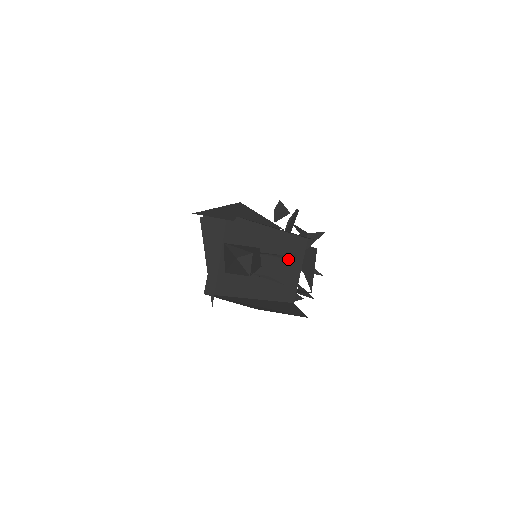
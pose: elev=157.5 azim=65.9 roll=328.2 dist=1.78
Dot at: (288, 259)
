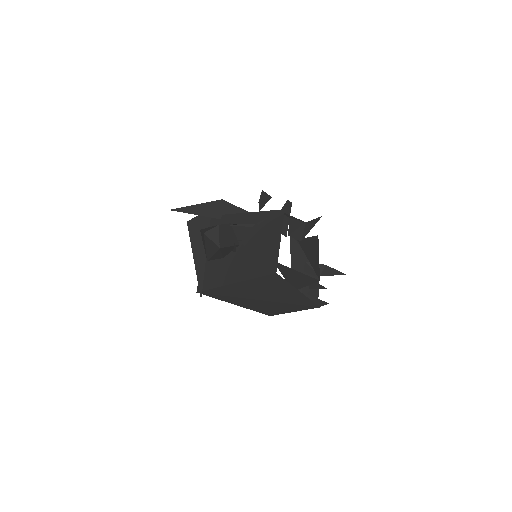
Dot at: (268, 234)
